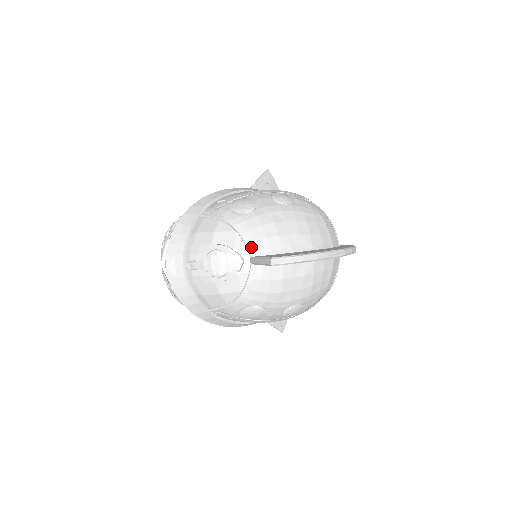
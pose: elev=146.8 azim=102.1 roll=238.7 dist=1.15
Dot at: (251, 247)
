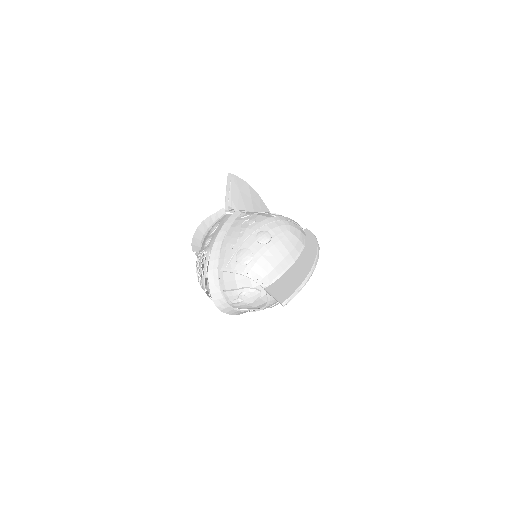
Dot at: (262, 284)
